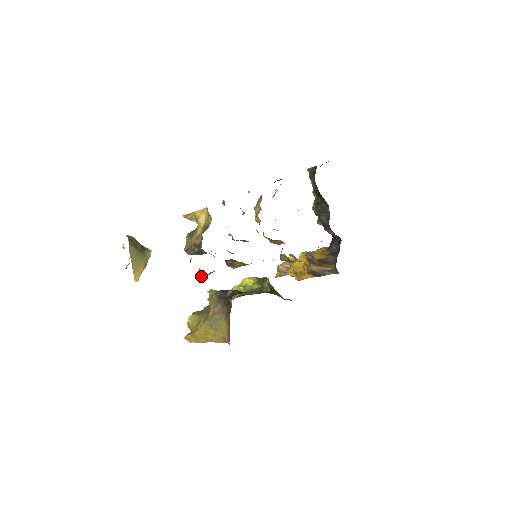
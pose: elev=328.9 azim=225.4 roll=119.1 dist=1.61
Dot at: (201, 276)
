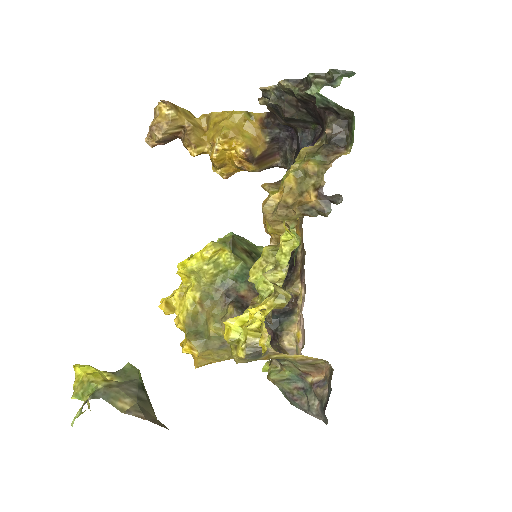
Dot at: occluded
